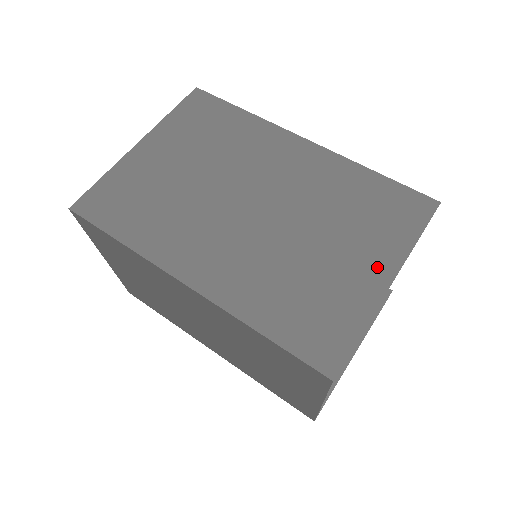
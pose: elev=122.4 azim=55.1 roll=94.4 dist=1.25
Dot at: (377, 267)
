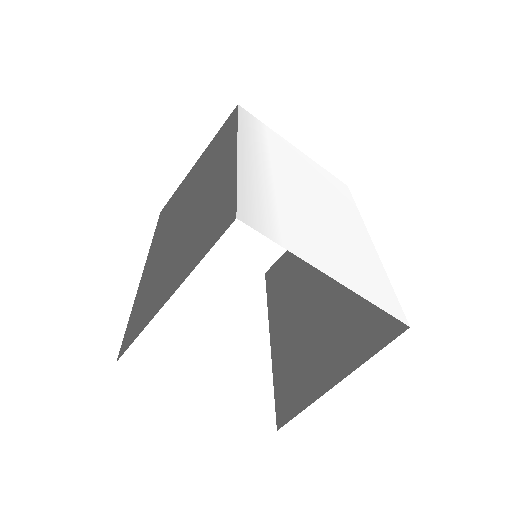
Dot at: (175, 281)
